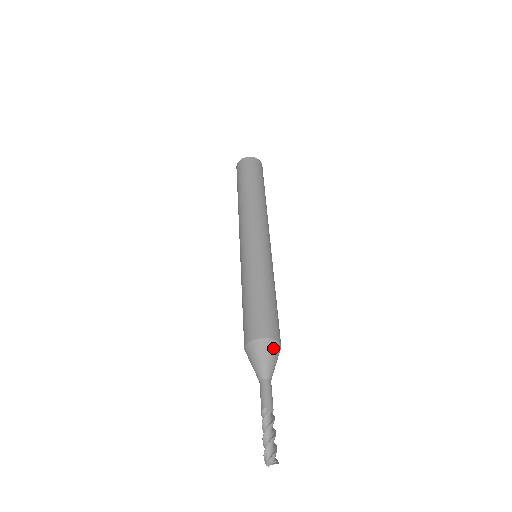
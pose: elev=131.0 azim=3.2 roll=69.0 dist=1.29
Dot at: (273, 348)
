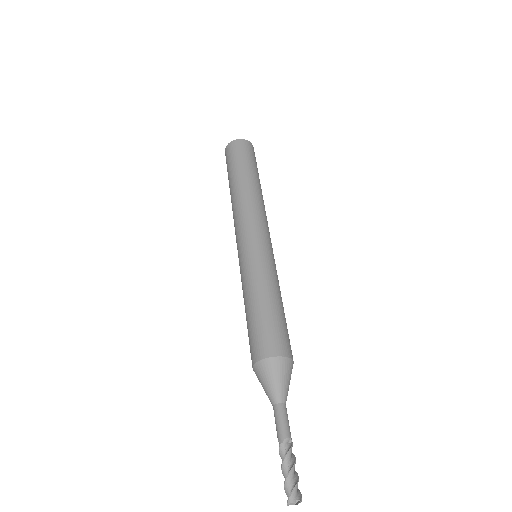
Dot at: (271, 368)
